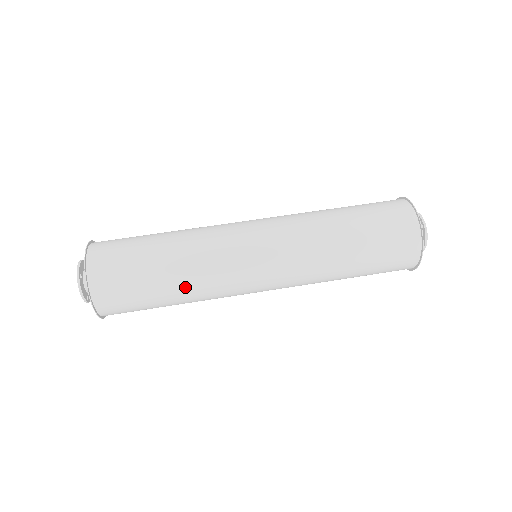
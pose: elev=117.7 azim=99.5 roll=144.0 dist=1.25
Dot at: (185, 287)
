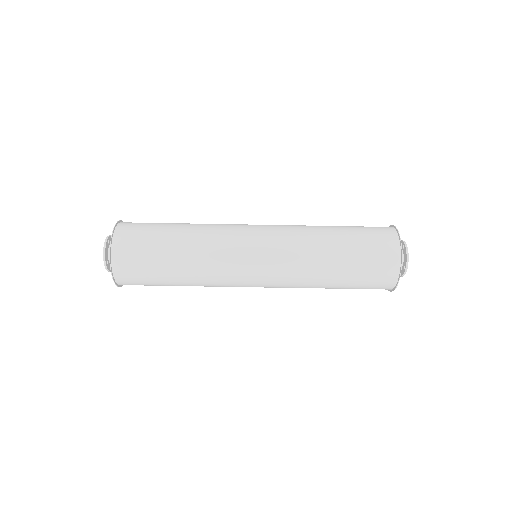
Dot at: occluded
